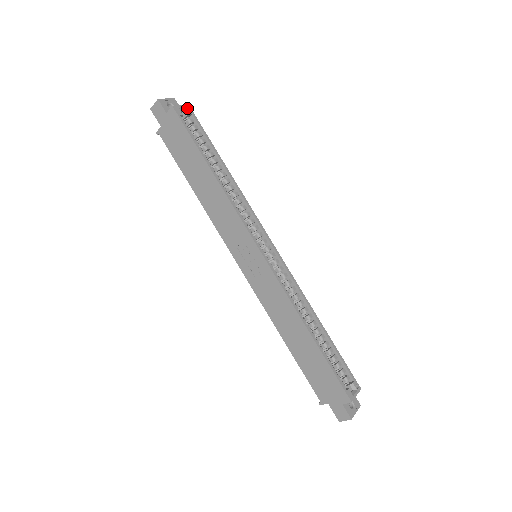
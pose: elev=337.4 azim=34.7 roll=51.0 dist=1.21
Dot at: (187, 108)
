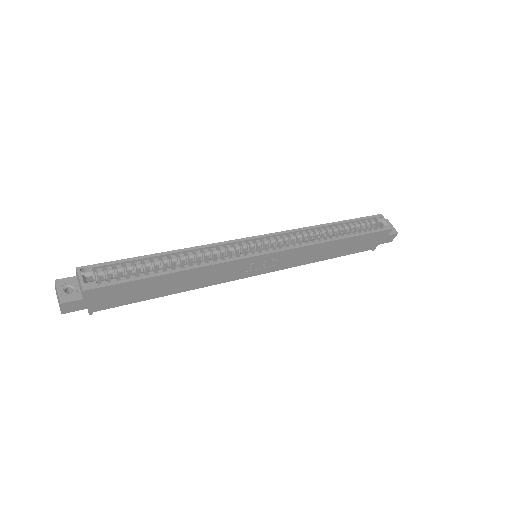
Dot at: (80, 271)
